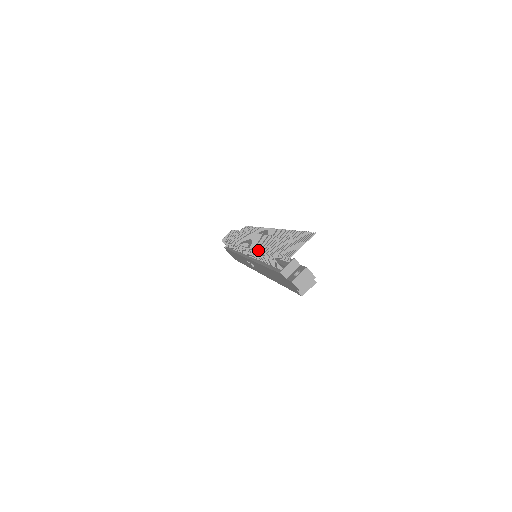
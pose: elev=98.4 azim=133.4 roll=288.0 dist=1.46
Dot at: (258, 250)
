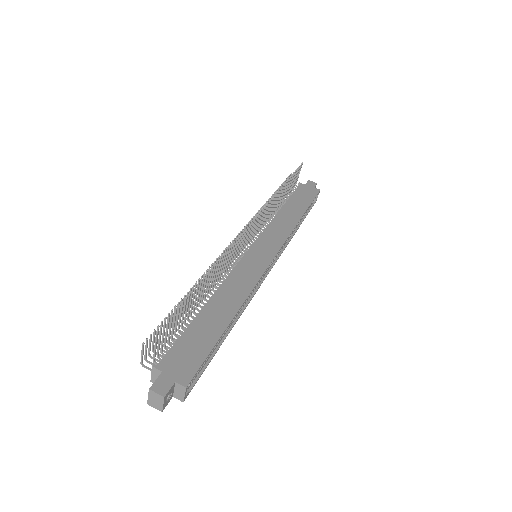
Dot at: occluded
